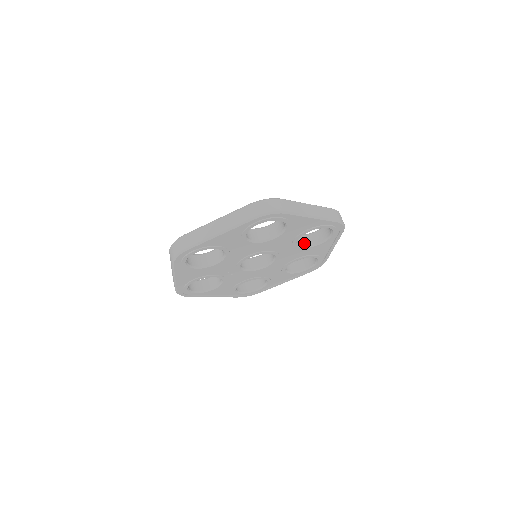
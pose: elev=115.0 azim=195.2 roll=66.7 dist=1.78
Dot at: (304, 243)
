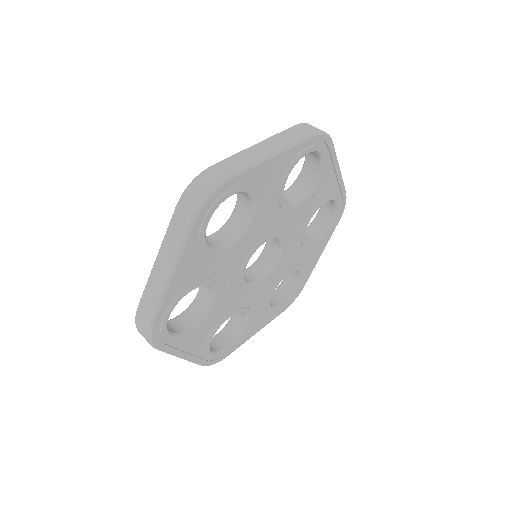
Dot at: occluded
